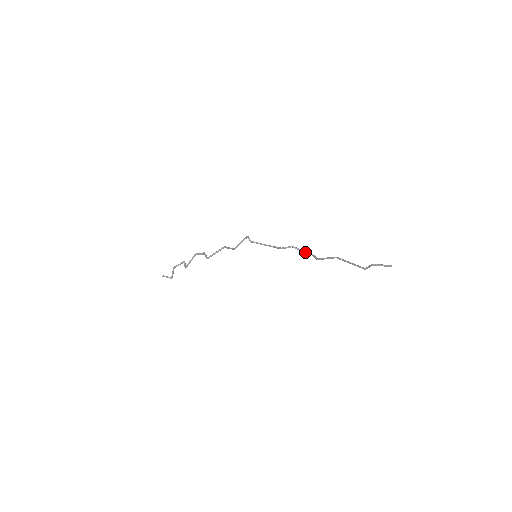
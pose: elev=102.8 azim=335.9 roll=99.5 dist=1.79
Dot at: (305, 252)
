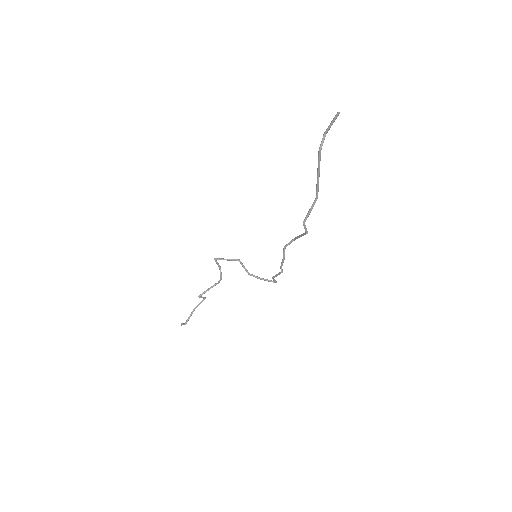
Dot at: (301, 234)
